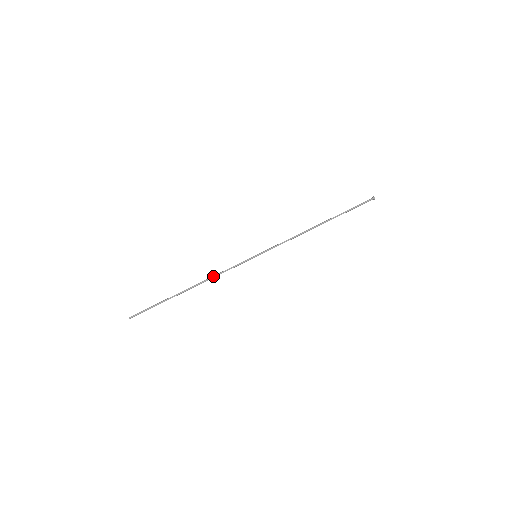
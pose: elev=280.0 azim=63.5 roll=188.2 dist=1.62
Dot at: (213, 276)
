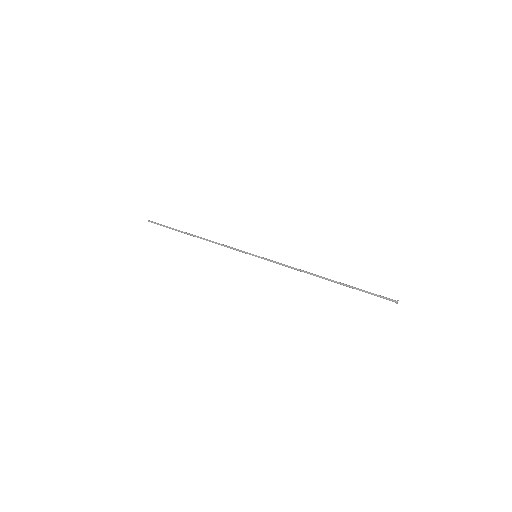
Dot at: occluded
